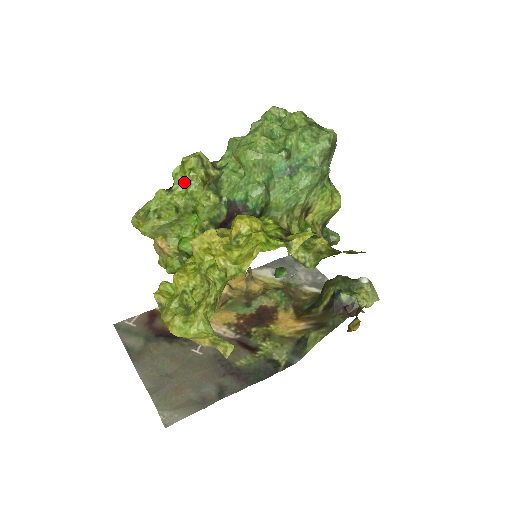
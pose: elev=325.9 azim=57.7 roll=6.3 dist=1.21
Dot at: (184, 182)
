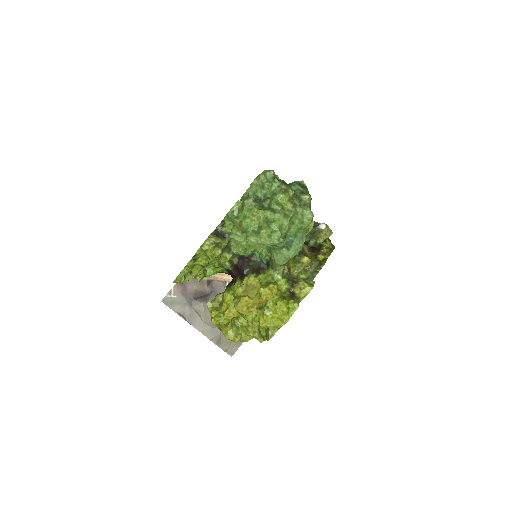
Dot at: occluded
